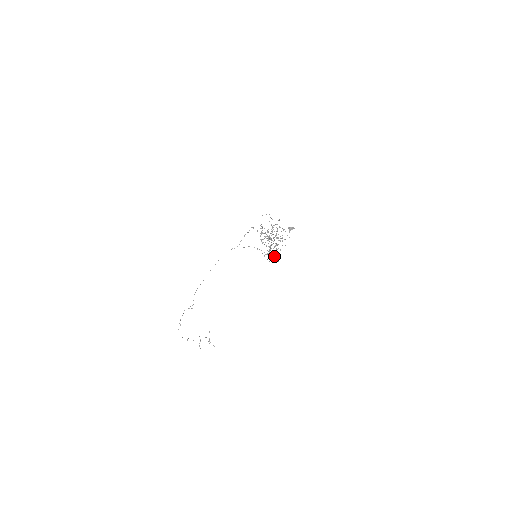
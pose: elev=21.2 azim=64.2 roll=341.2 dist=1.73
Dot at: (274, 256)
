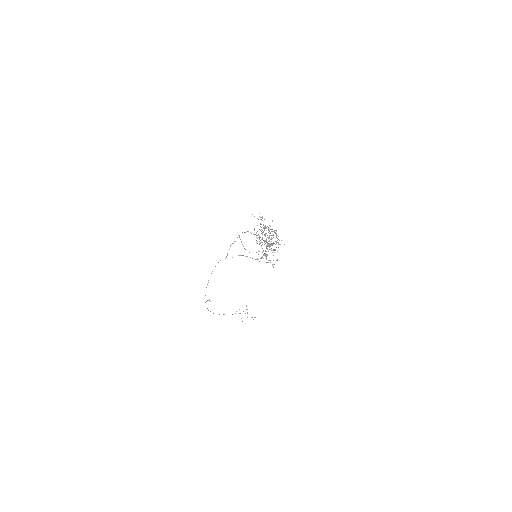
Dot at: occluded
